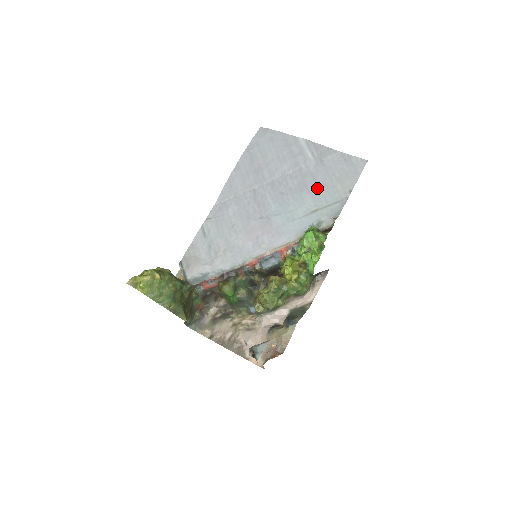
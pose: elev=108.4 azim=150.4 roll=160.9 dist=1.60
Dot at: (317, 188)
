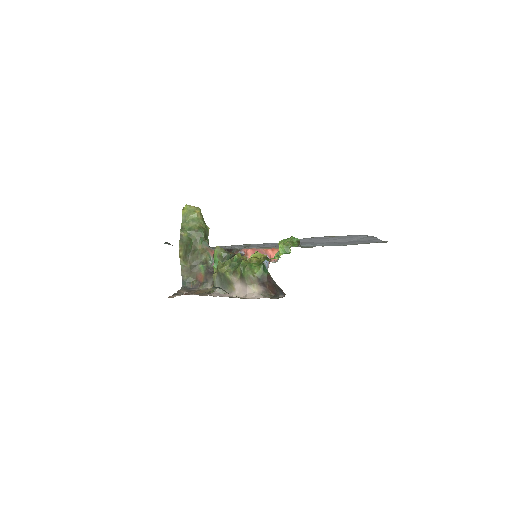
Dot at: (338, 243)
